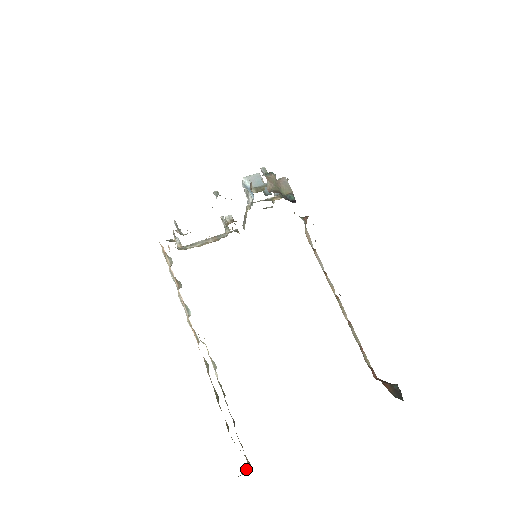
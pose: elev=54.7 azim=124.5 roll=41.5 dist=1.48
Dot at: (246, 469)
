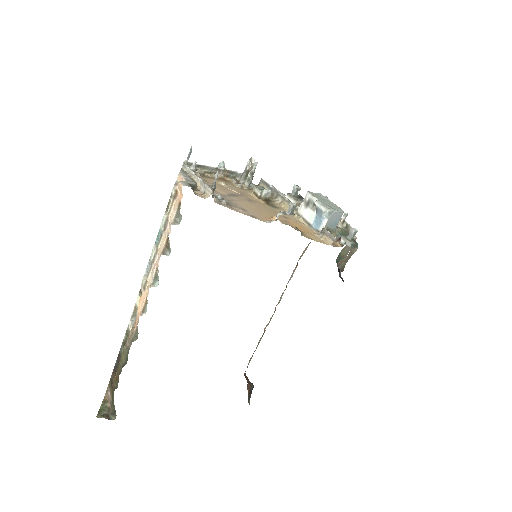
Dot at: (104, 404)
